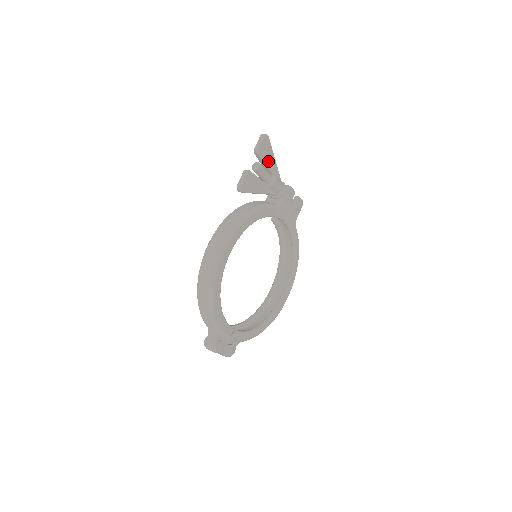
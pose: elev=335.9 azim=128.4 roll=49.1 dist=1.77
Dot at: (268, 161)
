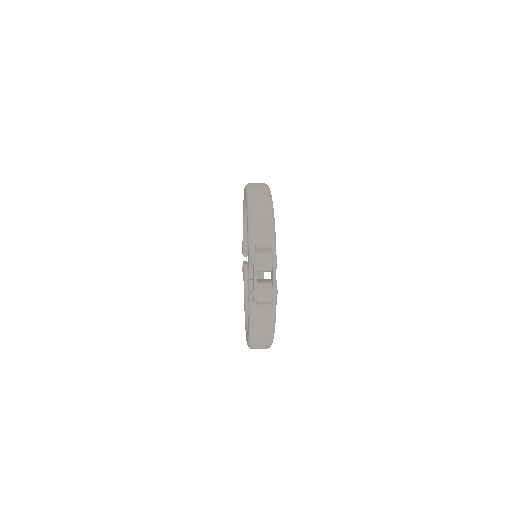
Dot at: occluded
